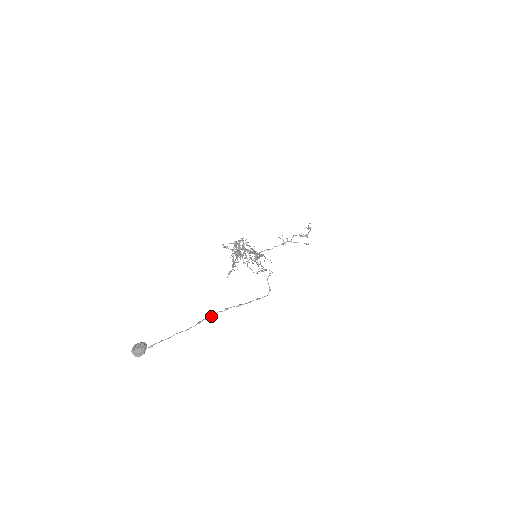
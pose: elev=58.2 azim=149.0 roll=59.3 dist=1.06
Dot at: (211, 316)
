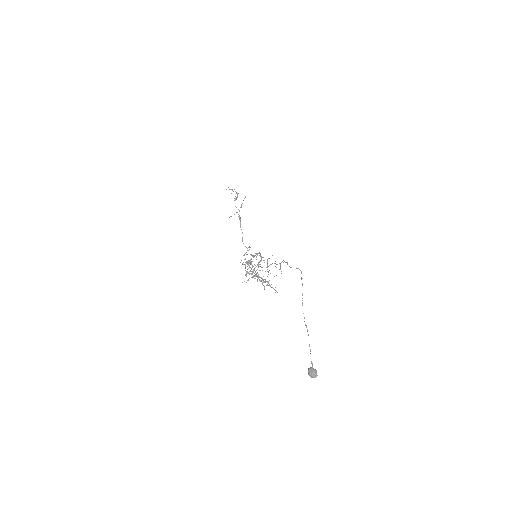
Dot at: (304, 317)
